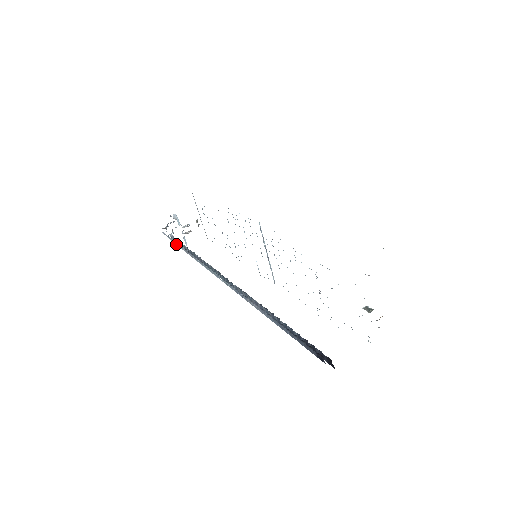
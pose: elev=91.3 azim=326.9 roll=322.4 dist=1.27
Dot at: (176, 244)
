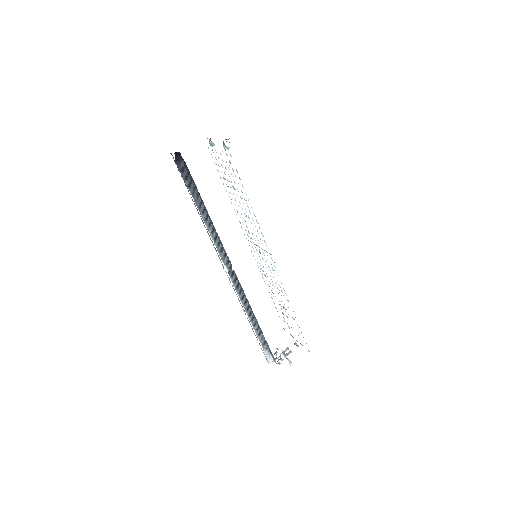
Dot at: occluded
